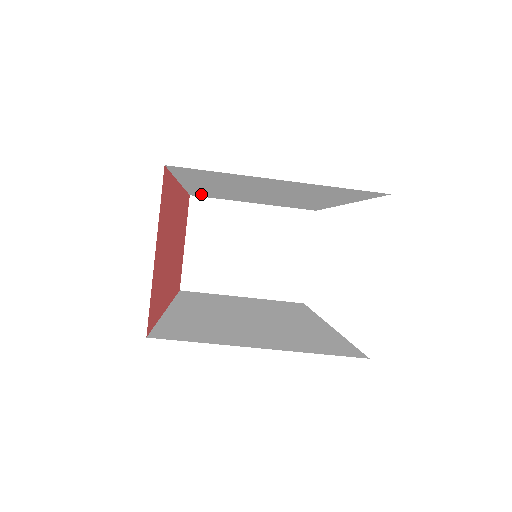
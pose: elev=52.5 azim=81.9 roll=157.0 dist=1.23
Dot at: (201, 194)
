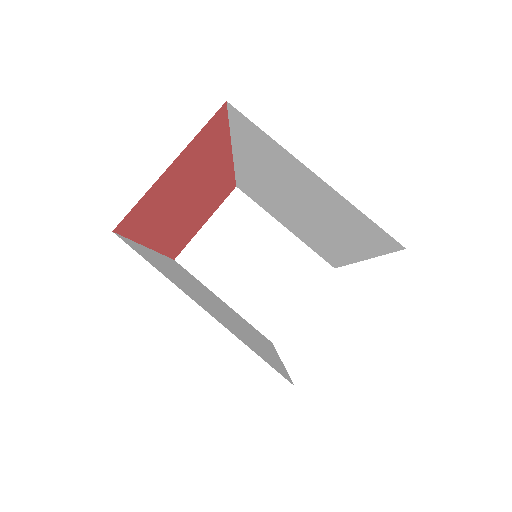
Dot at: (246, 188)
